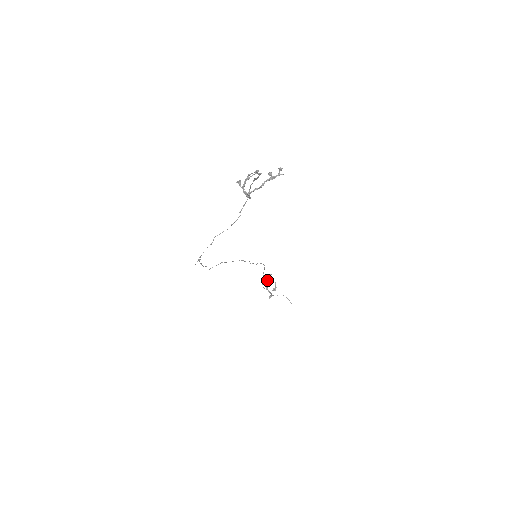
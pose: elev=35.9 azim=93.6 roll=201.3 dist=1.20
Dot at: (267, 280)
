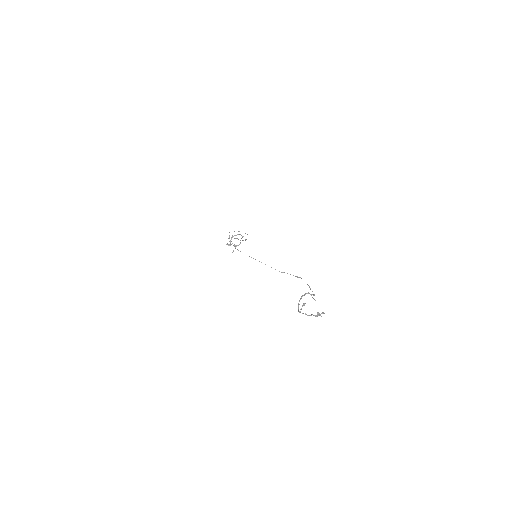
Dot at: (237, 234)
